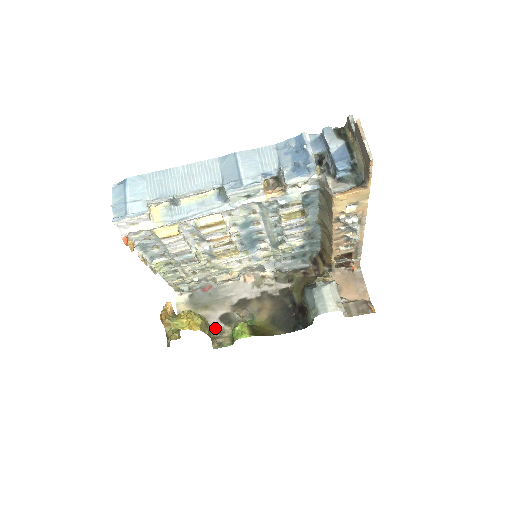
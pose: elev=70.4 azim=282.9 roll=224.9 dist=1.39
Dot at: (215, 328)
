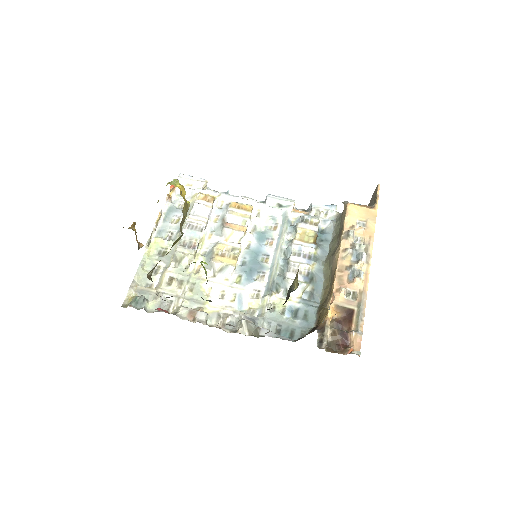
Dot at: occluded
